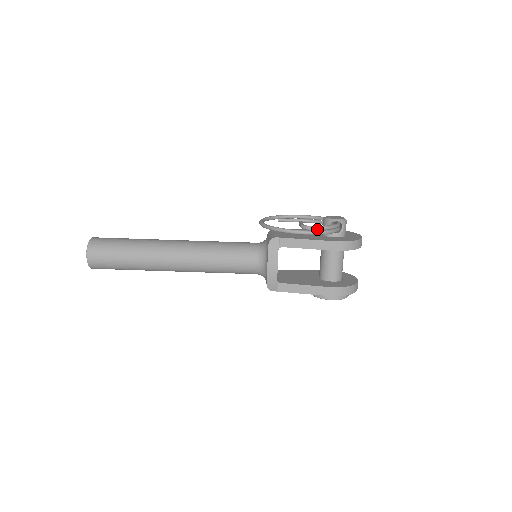
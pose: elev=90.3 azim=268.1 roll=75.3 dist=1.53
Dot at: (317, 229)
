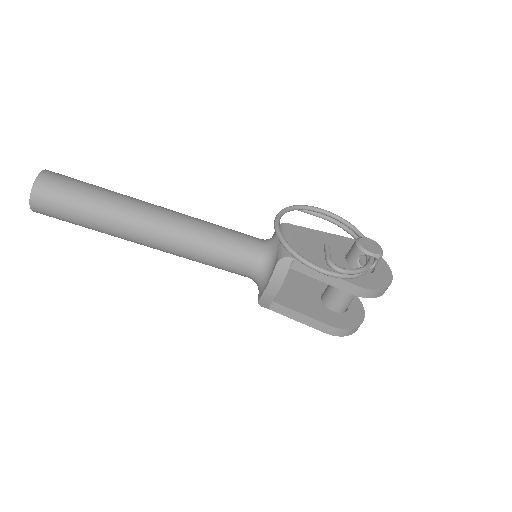
Dot at: (346, 273)
